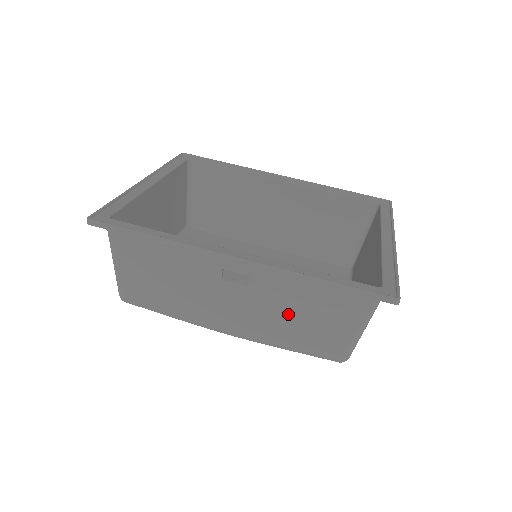
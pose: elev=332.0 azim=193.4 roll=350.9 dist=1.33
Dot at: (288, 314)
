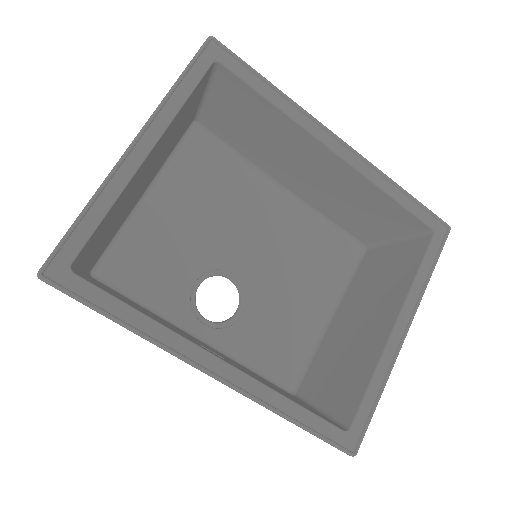
Dot at: occluded
